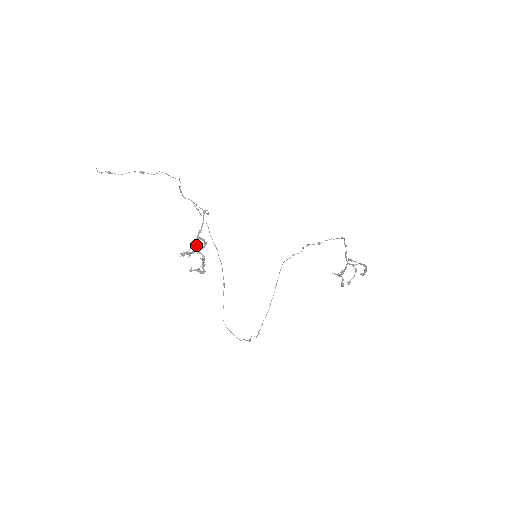
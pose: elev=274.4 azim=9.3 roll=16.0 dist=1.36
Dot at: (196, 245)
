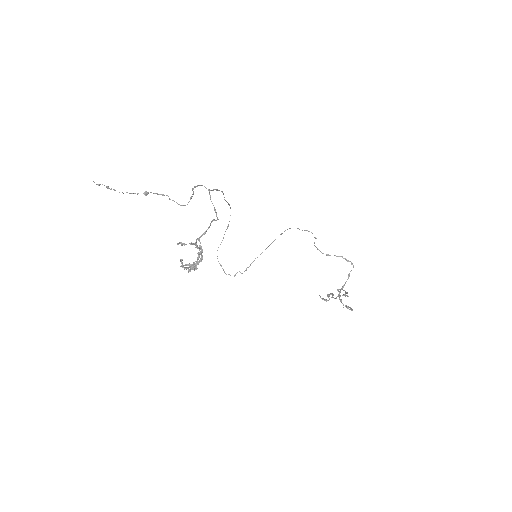
Dot at: (196, 242)
